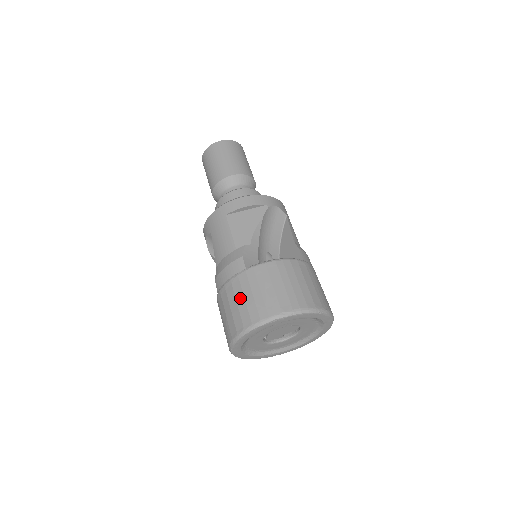
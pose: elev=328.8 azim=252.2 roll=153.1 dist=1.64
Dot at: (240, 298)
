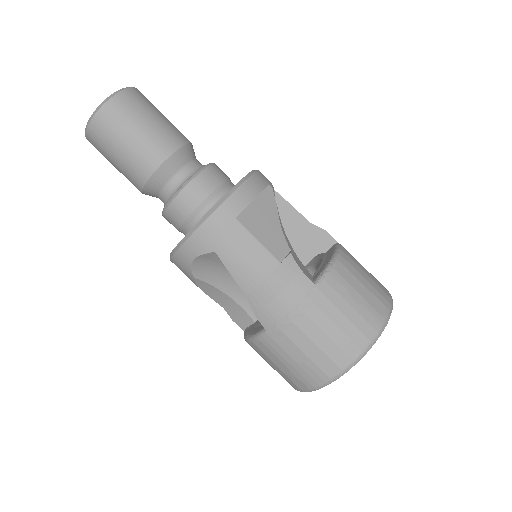
Dot at: (328, 326)
